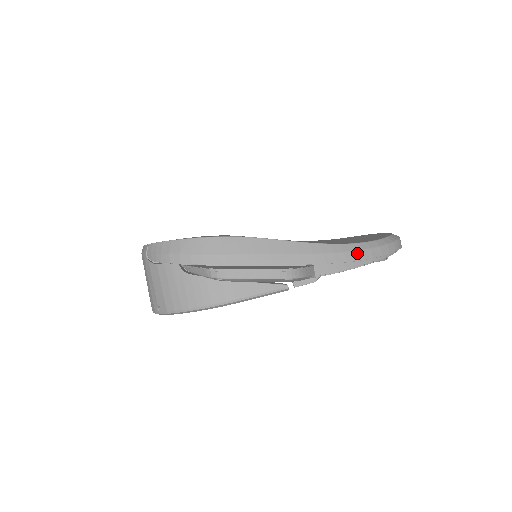
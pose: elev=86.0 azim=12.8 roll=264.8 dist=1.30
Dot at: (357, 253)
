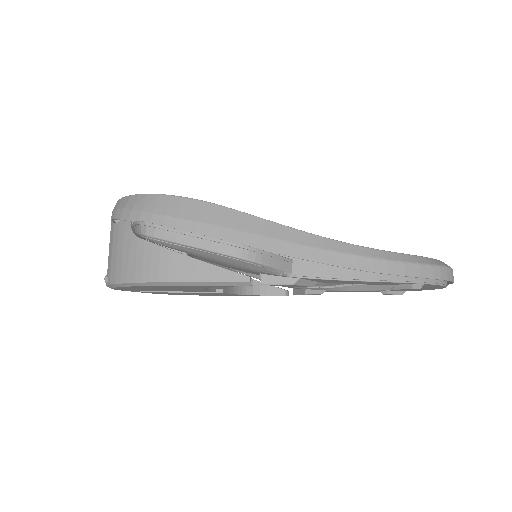
Dot at: (362, 259)
